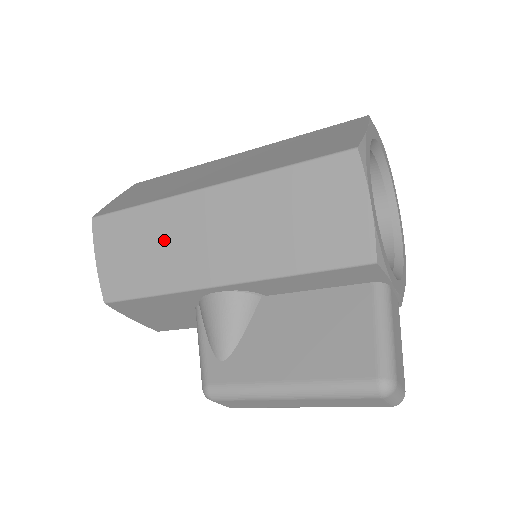
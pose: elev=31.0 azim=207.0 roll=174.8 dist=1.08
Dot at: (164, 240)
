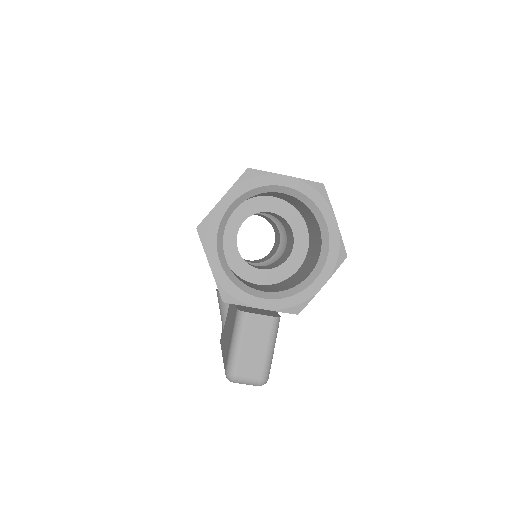
Dot at: occluded
